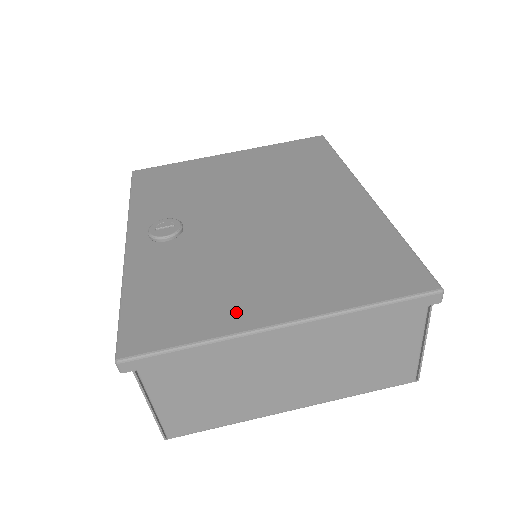
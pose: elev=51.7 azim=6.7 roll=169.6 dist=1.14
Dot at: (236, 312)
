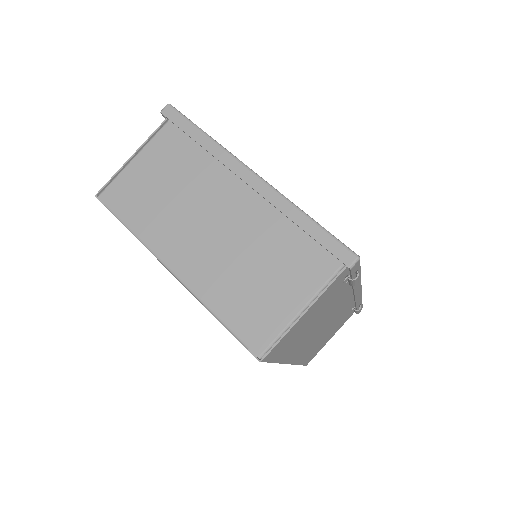
Dot at: occluded
